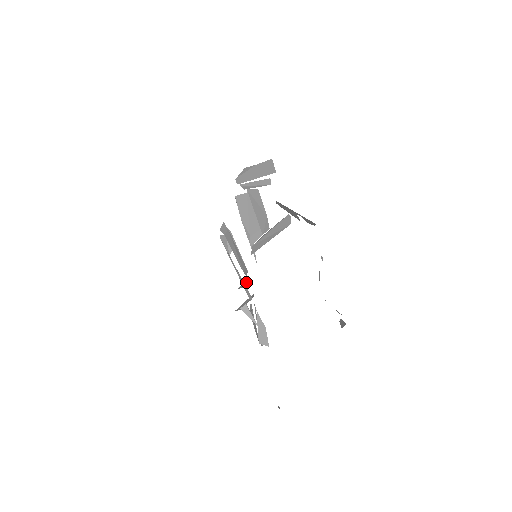
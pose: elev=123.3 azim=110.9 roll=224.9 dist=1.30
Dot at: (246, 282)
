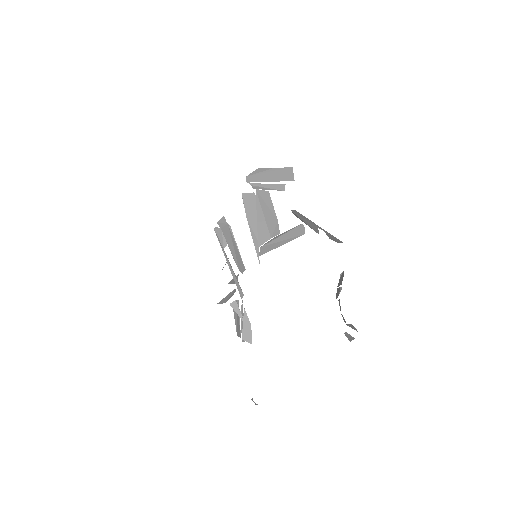
Dot at: occluded
